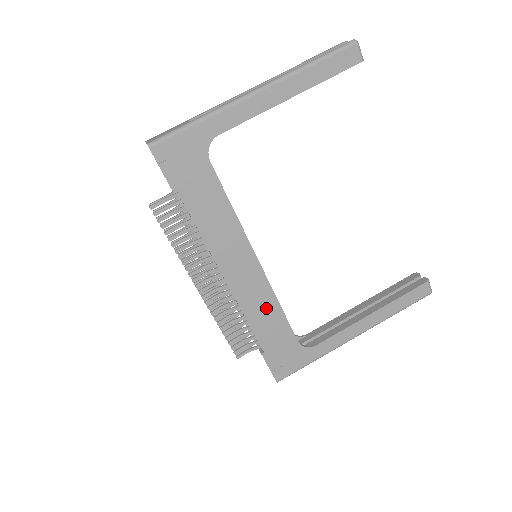
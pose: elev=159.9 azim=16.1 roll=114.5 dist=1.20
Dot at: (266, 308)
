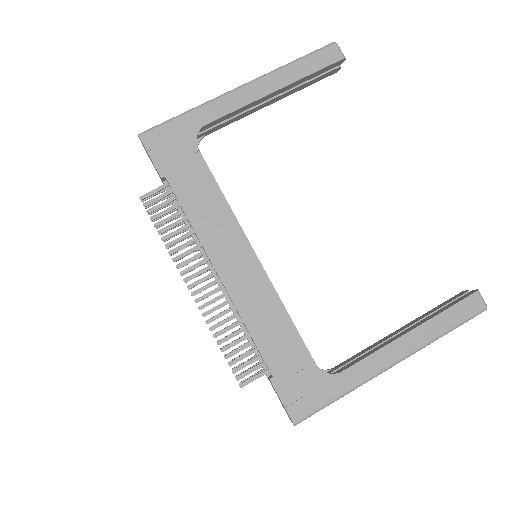
Dot at: (270, 315)
